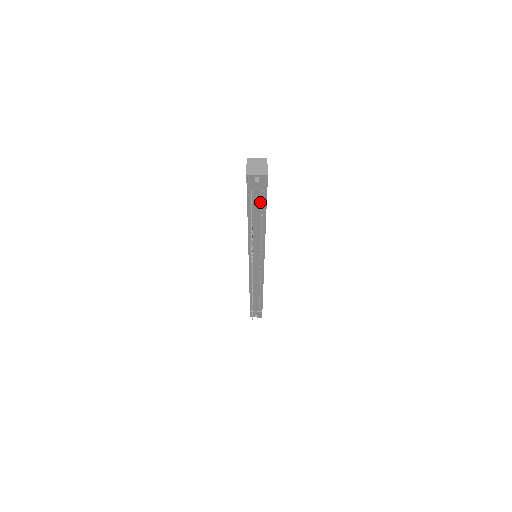
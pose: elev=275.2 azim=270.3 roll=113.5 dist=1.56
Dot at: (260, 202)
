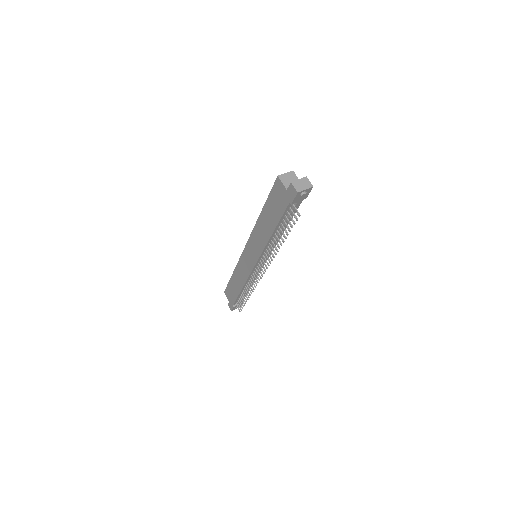
Dot at: occluded
